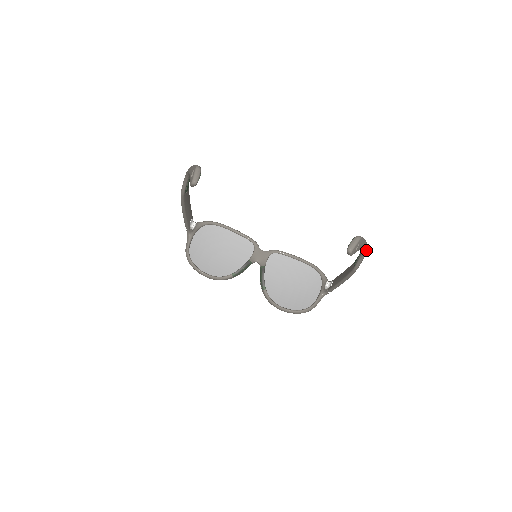
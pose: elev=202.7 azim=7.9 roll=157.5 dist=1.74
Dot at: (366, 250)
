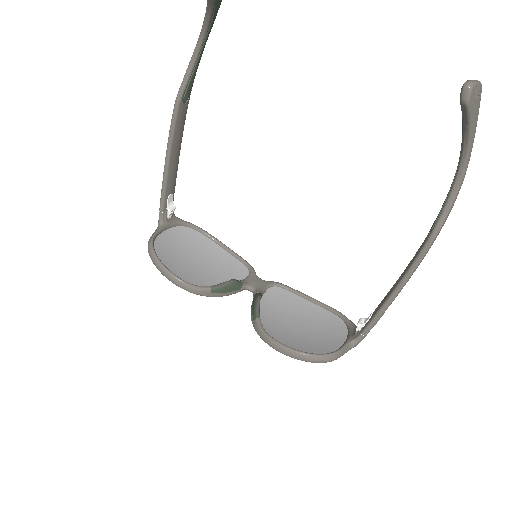
Dot at: (464, 175)
